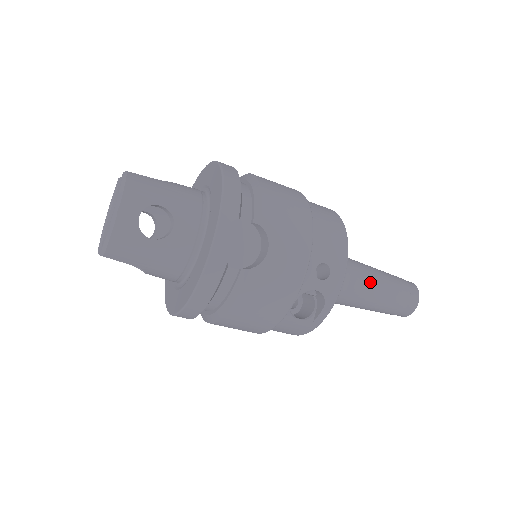
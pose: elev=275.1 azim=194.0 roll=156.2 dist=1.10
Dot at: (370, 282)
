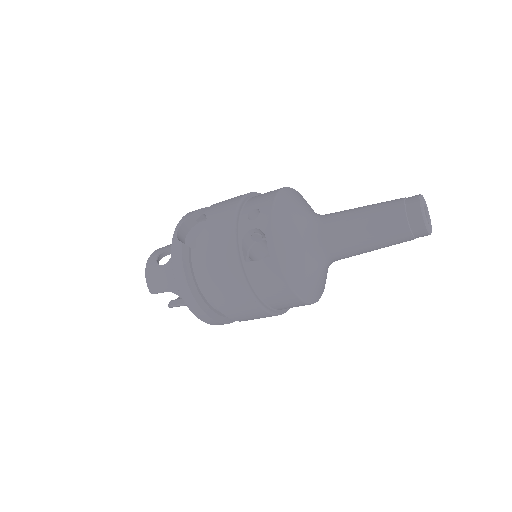
Dot at: (346, 215)
